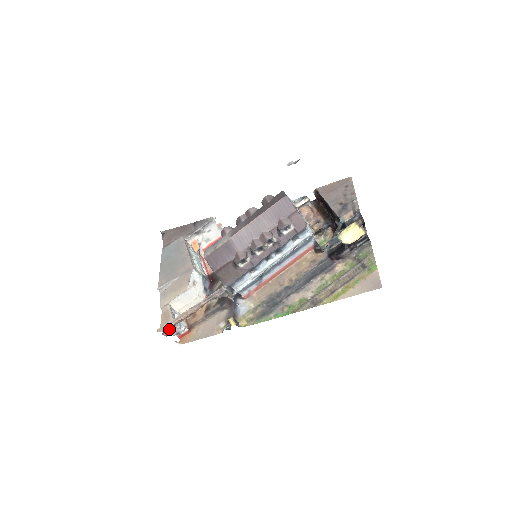
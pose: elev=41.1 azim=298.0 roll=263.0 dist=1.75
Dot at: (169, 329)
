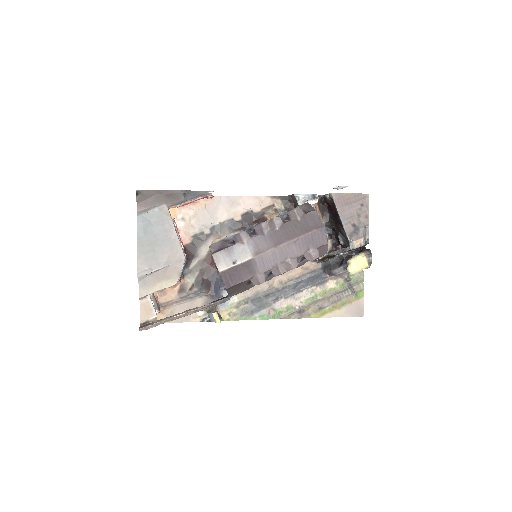
Dot at: occluded
